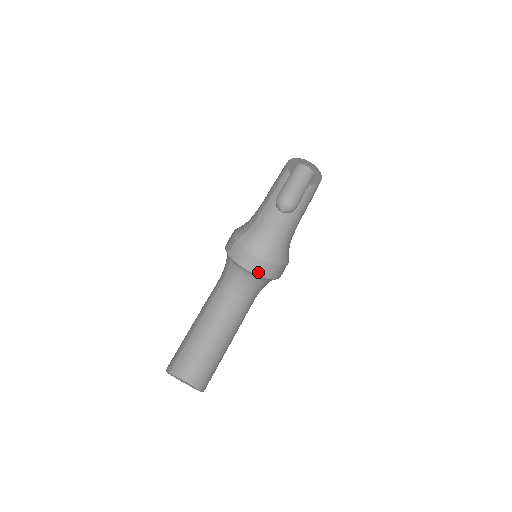
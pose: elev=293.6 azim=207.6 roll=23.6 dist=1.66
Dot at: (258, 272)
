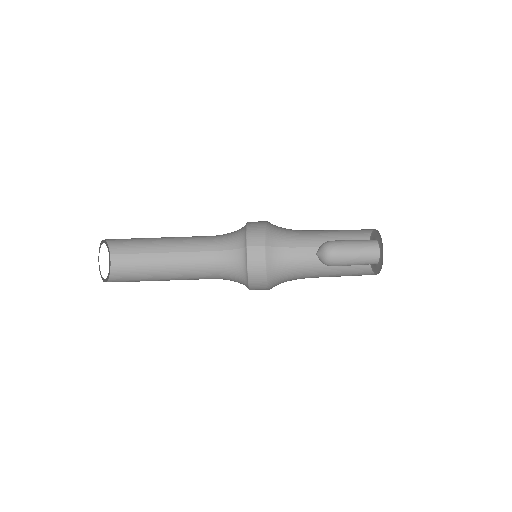
Dot at: (252, 283)
